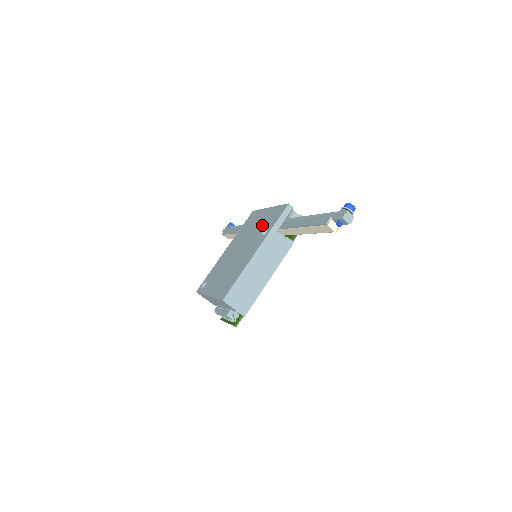
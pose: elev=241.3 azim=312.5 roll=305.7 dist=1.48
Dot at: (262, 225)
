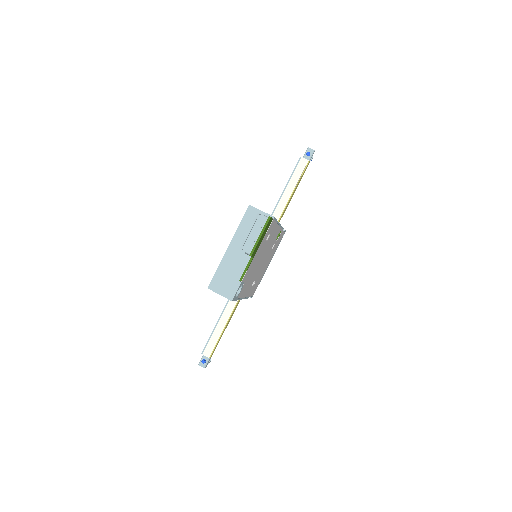
Dot at: occluded
